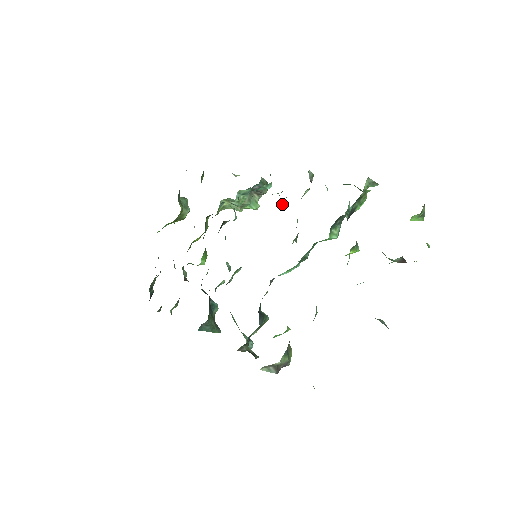
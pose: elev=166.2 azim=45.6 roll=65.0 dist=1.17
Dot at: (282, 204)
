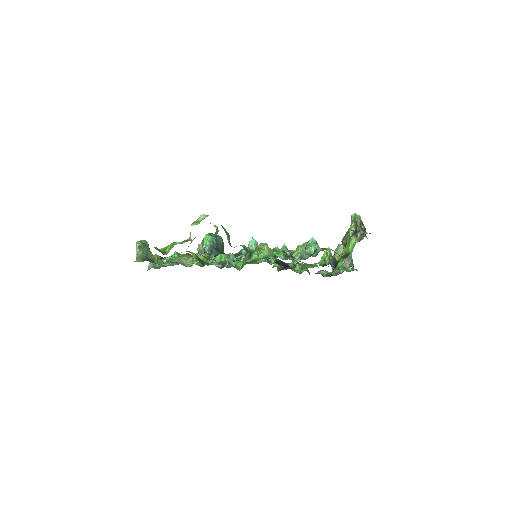
Dot at: occluded
